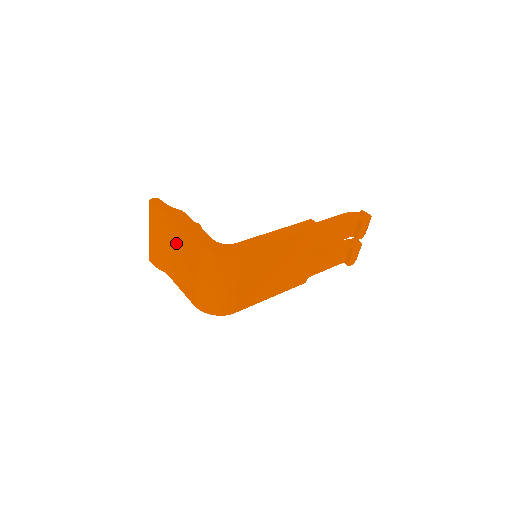
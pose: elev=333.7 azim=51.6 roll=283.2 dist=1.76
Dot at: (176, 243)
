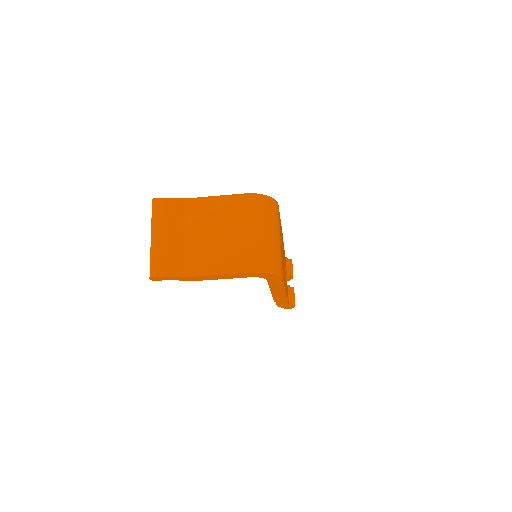
Dot at: (203, 221)
